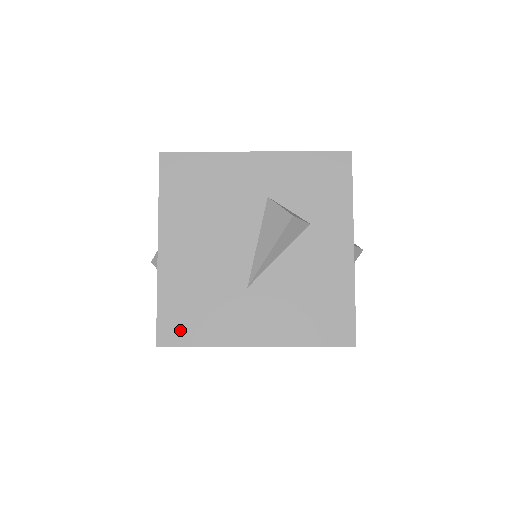
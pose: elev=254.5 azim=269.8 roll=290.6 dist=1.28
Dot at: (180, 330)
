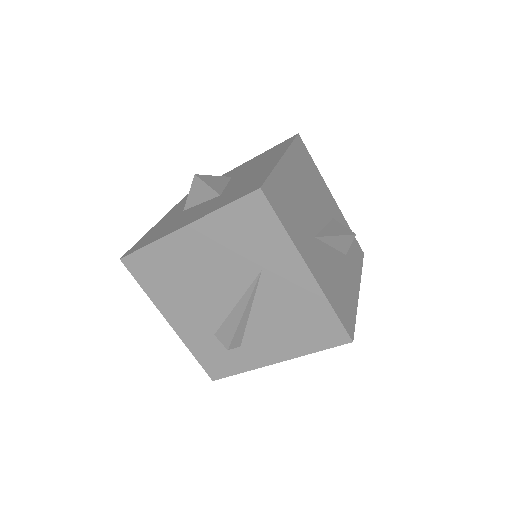
Dot at: (277, 202)
